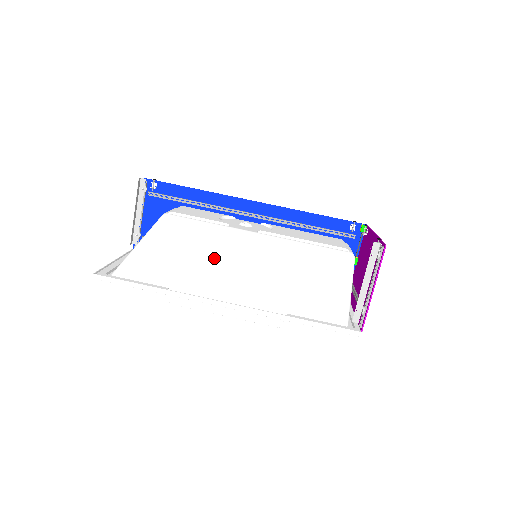
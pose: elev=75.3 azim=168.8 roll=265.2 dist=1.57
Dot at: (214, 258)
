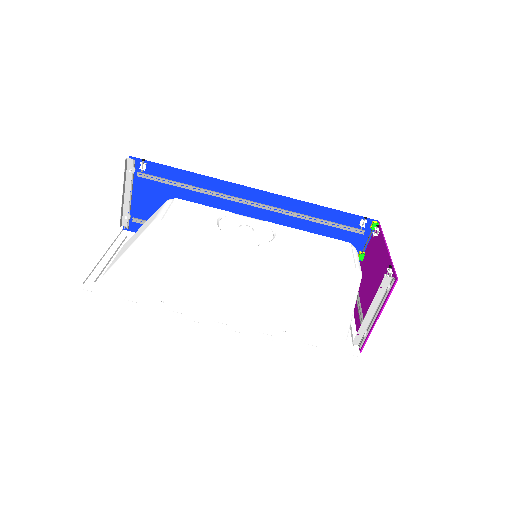
Dot at: (211, 272)
